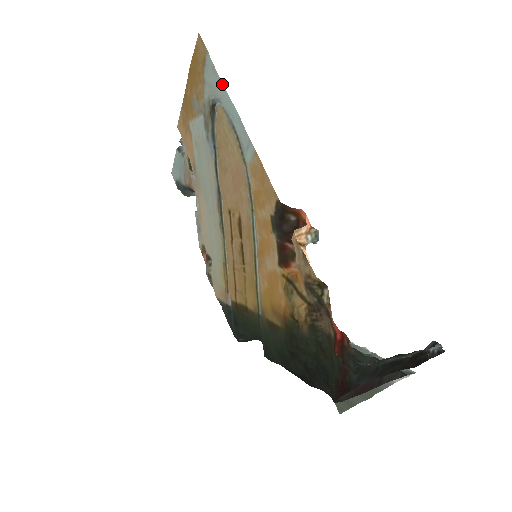
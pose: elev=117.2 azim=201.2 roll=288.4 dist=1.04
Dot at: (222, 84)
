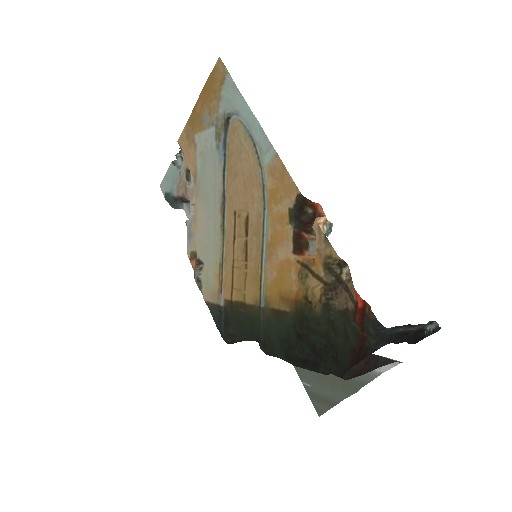
Dot at: (243, 99)
